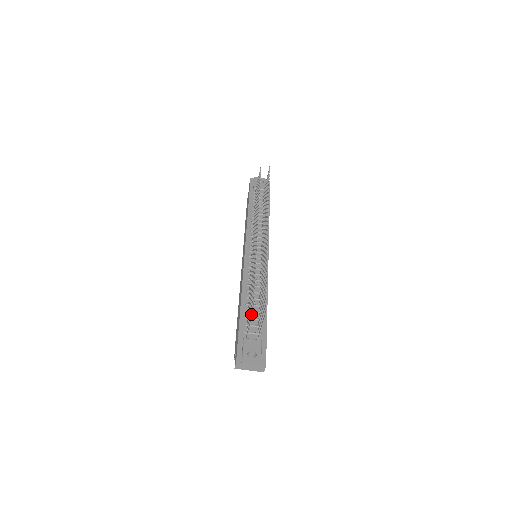
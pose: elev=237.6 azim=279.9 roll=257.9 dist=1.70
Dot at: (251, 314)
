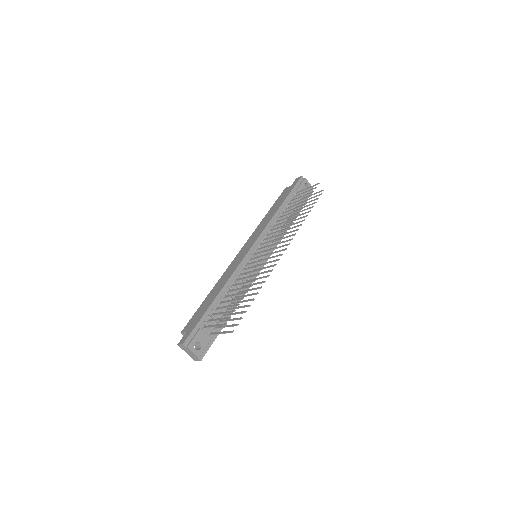
Dot at: (221, 319)
